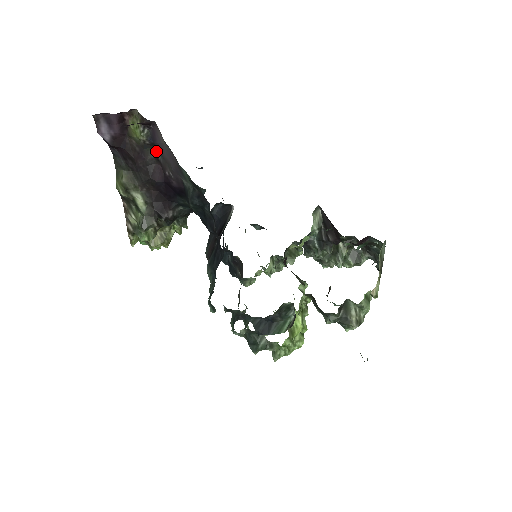
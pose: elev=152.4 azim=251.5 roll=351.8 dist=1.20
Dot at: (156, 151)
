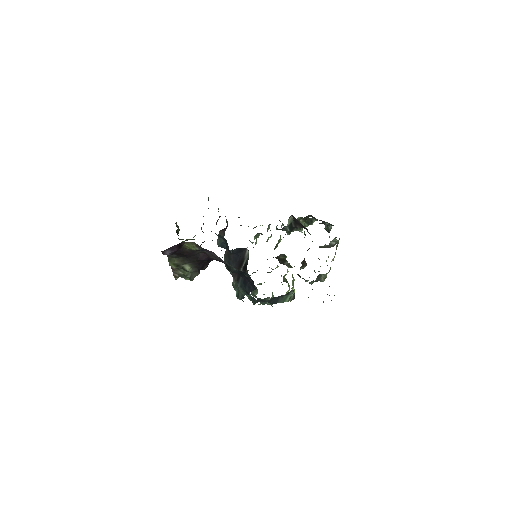
Dot at: occluded
